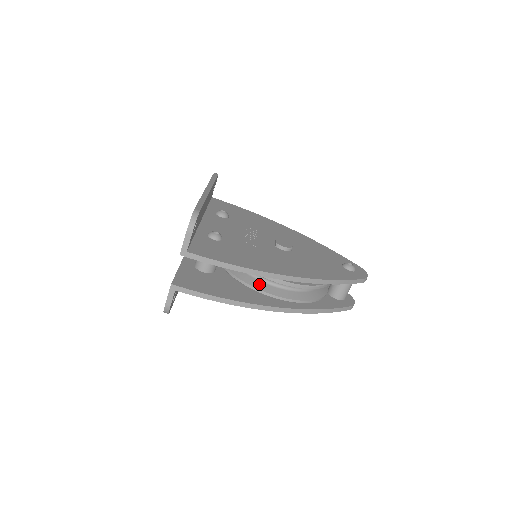
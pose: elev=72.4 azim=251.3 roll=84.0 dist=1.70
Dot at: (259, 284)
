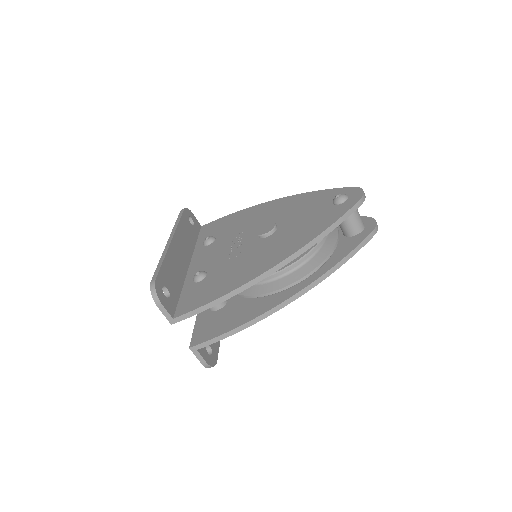
Dot at: (262, 288)
